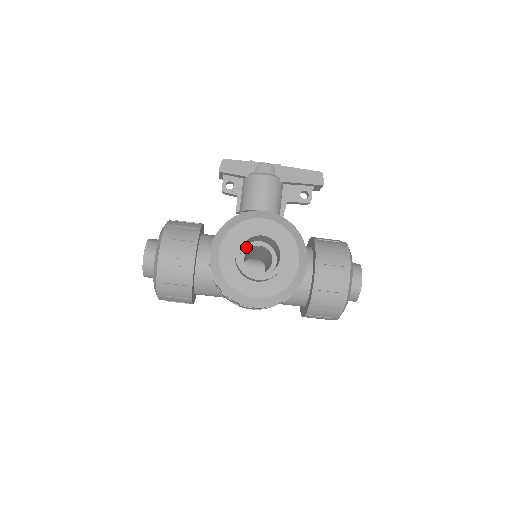
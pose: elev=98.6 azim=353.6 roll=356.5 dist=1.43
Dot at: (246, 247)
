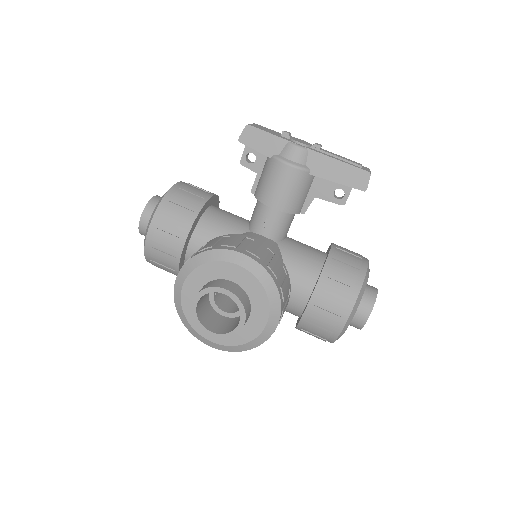
Dot at: occluded
